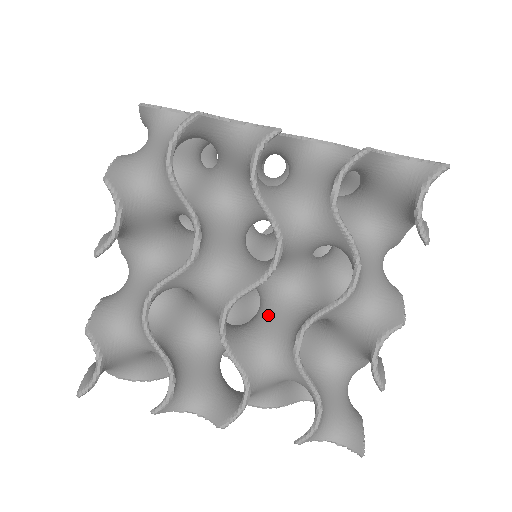
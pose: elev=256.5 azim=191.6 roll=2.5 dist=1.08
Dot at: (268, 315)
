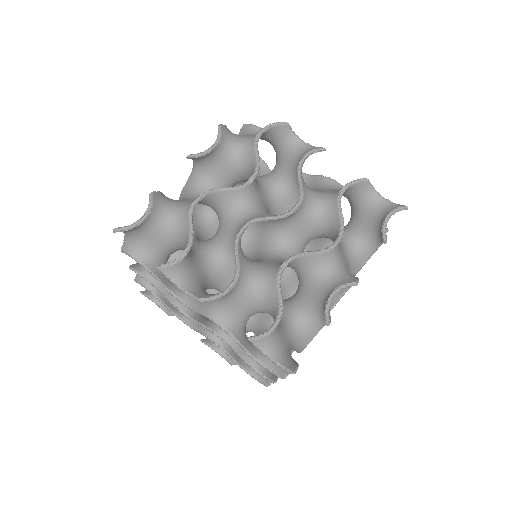
Dot at: (264, 260)
